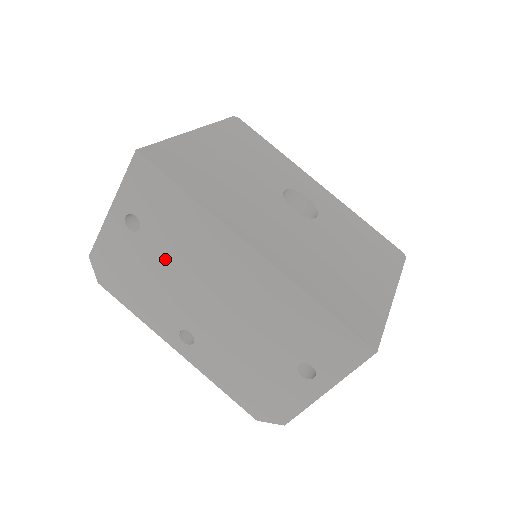
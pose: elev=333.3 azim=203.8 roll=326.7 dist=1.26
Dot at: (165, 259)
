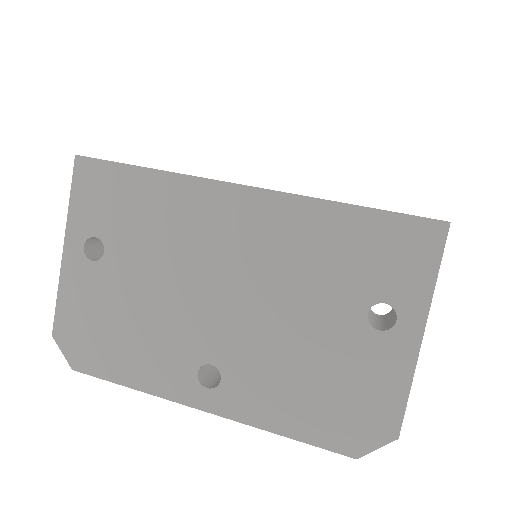
Dot at: (145, 272)
